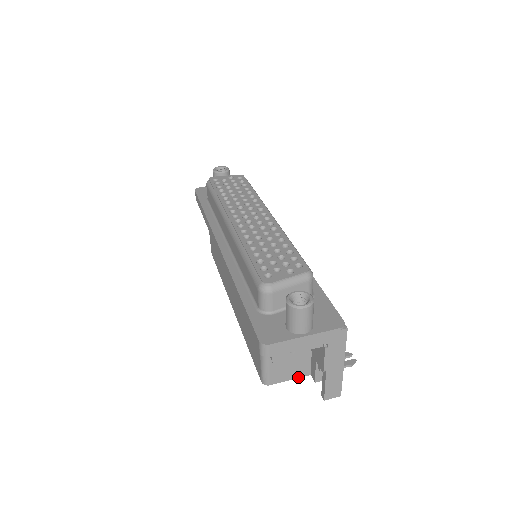
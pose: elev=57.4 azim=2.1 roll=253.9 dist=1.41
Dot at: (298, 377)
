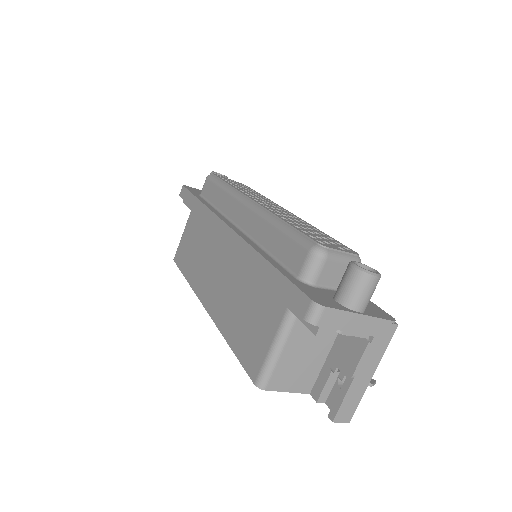
Dot at: (297, 391)
